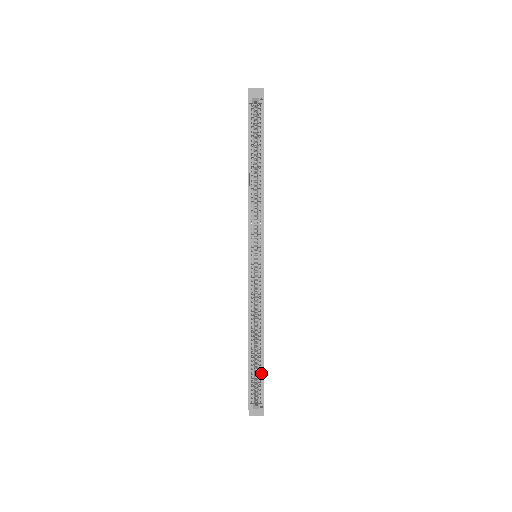
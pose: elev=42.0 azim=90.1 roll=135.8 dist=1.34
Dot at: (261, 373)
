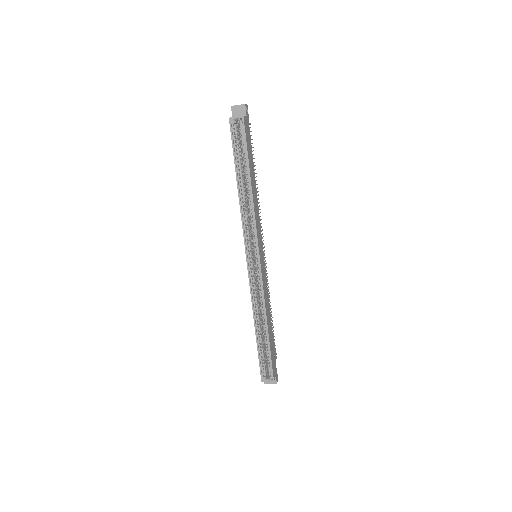
Dot at: (269, 353)
